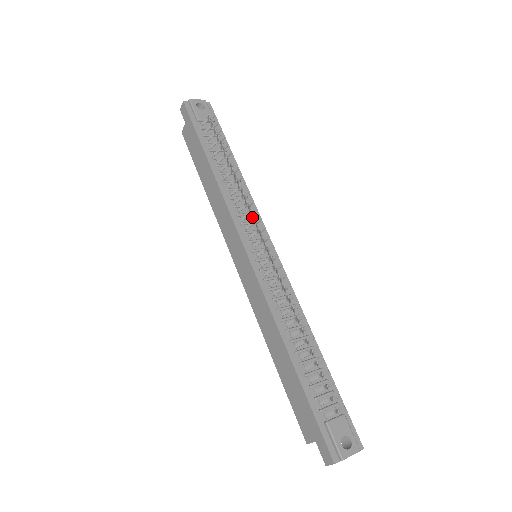
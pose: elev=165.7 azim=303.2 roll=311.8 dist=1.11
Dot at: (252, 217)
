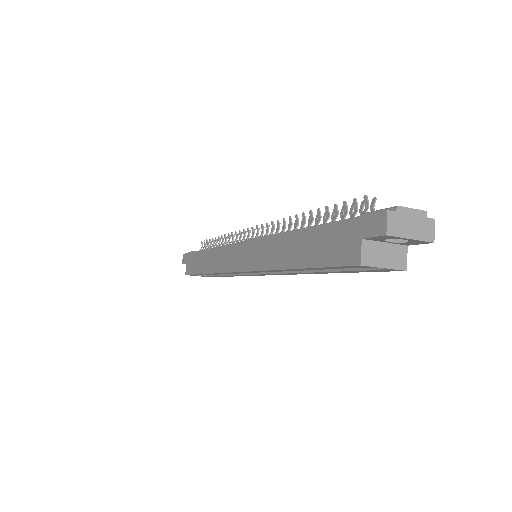
Dot at: occluded
